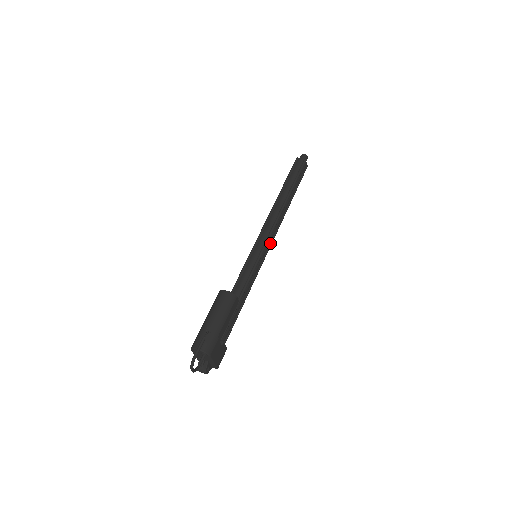
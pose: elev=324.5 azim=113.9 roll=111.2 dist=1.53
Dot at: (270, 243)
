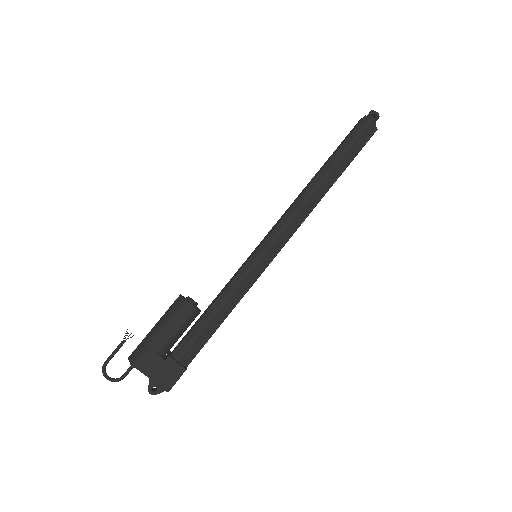
Dot at: (280, 237)
